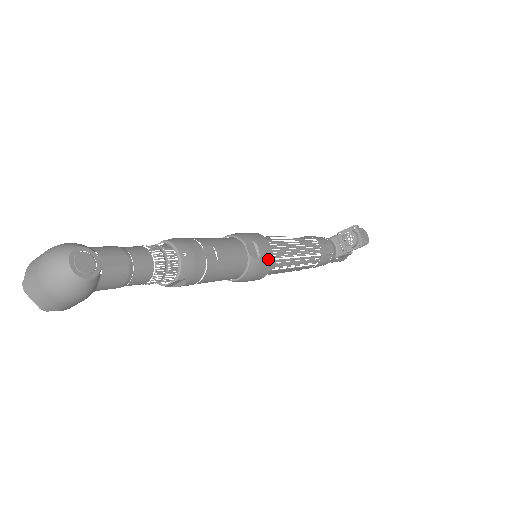
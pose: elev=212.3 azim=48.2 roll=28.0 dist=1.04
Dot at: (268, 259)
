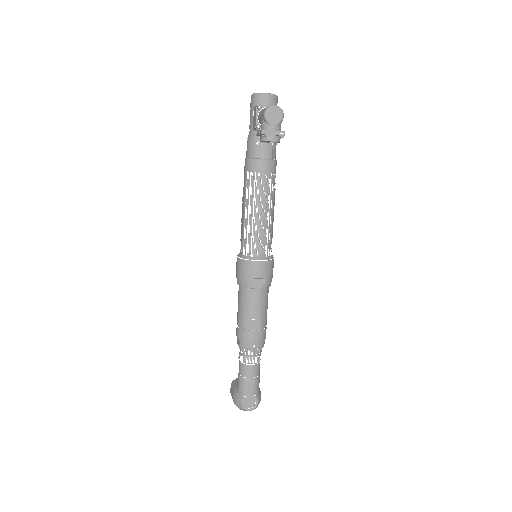
Dot at: (267, 267)
